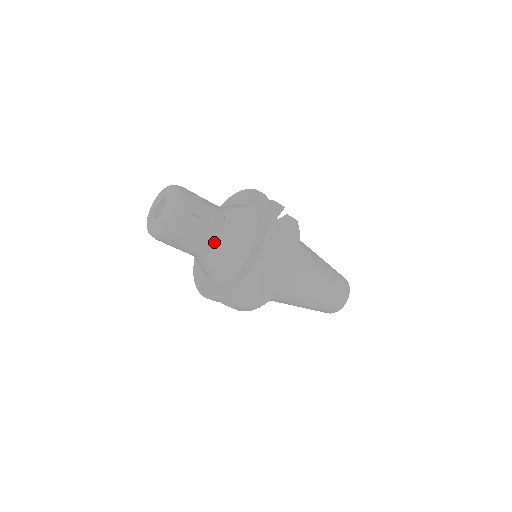
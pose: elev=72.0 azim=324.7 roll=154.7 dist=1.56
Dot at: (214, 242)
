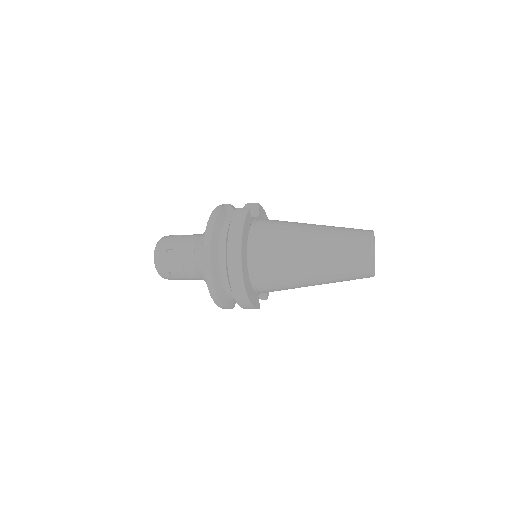
Dot at: (192, 261)
